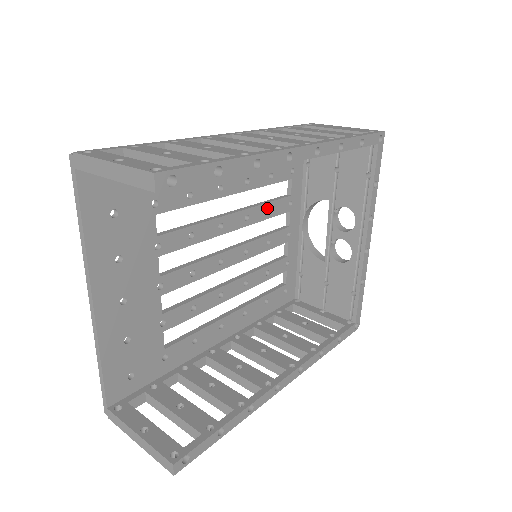
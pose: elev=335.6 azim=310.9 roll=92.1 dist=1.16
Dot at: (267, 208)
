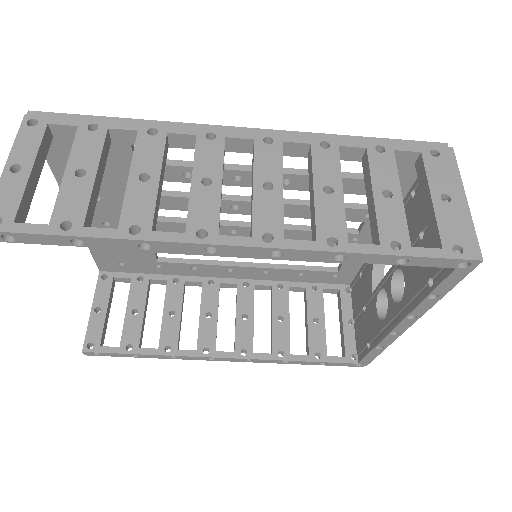
Dot at: occluded
